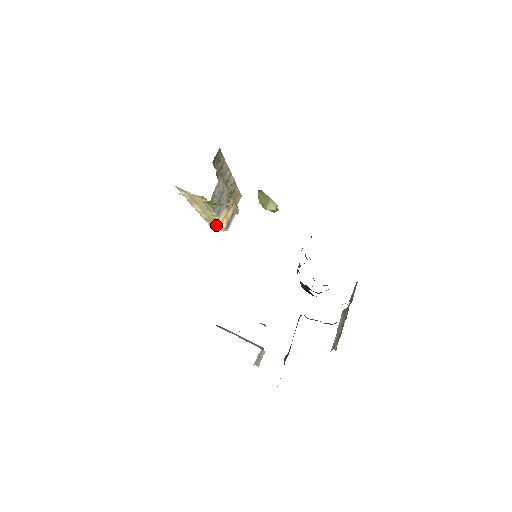
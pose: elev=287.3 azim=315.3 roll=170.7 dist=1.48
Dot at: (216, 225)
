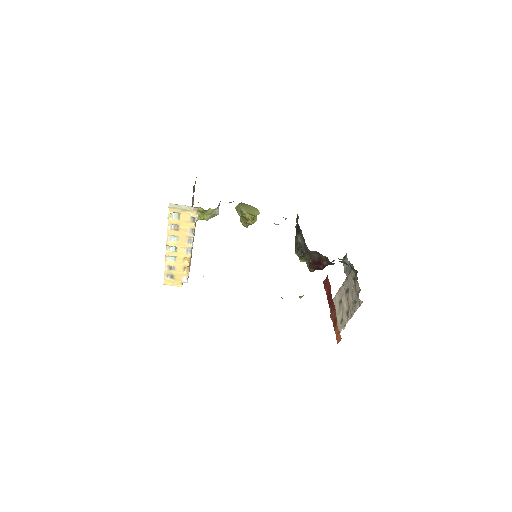
Dot at: (178, 276)
